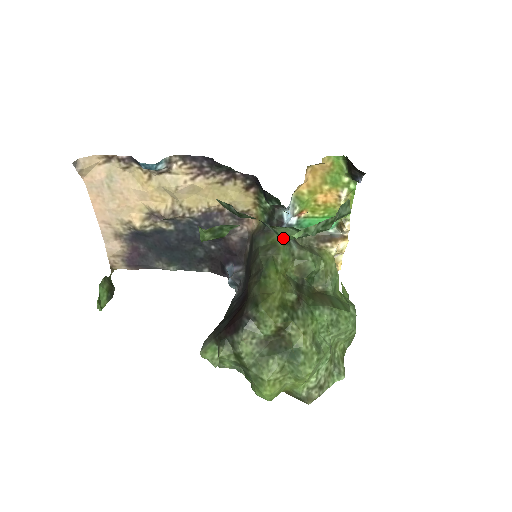
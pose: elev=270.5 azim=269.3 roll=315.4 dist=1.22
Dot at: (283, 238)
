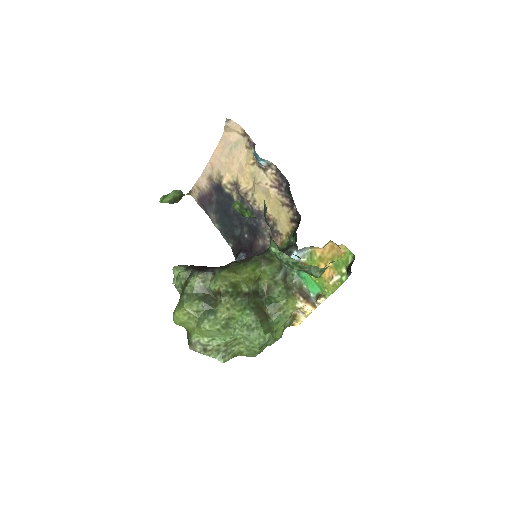
Dot at: (270, 250)
